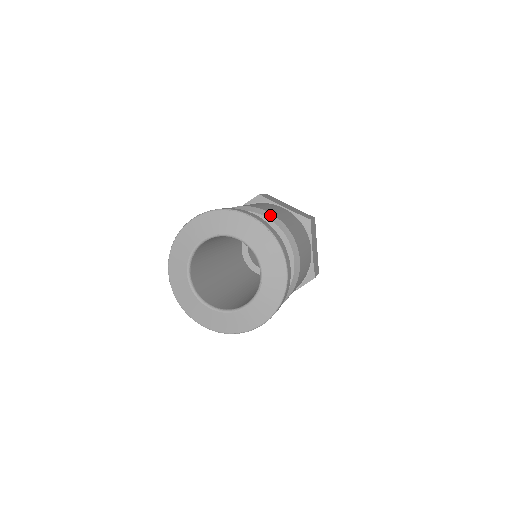
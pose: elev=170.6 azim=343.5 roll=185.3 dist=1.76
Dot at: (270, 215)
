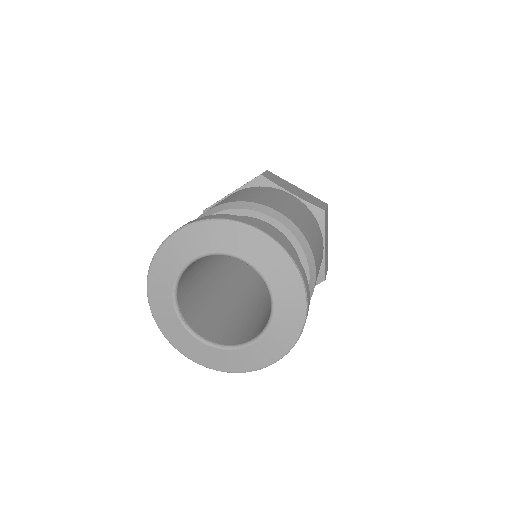
Dot at: (210, 211)
